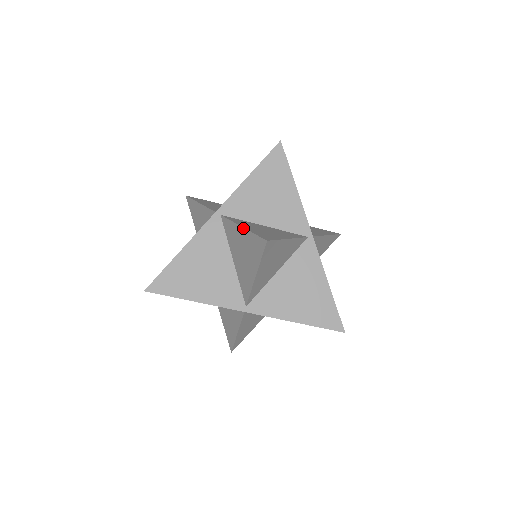
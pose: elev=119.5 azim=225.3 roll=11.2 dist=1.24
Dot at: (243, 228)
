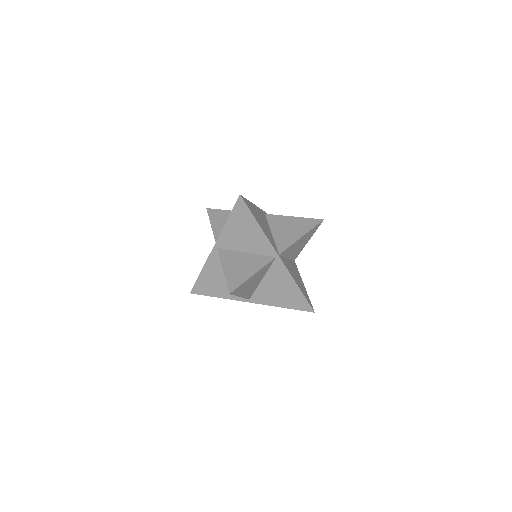
Dot at: occluded
